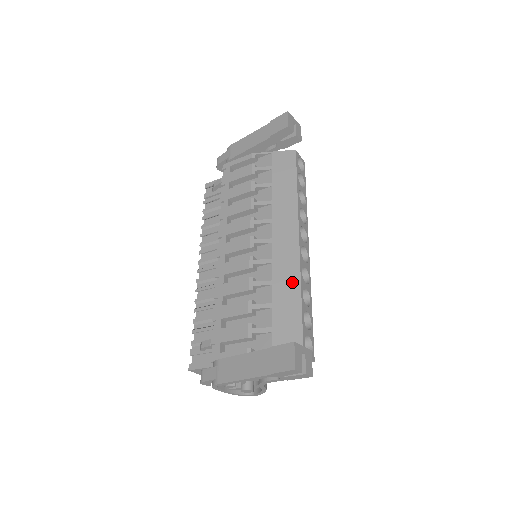
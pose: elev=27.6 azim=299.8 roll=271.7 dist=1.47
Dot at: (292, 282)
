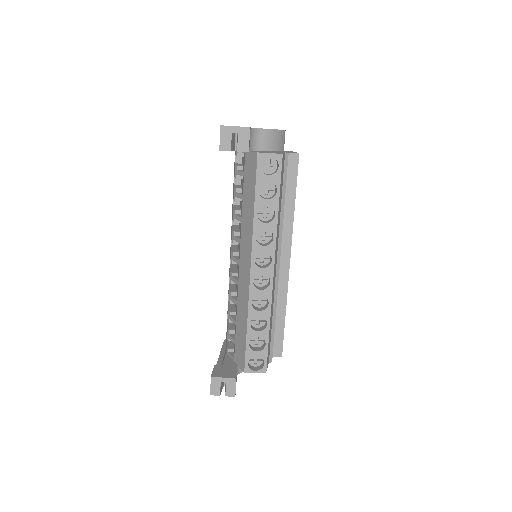
Dot at: (244, 311)
